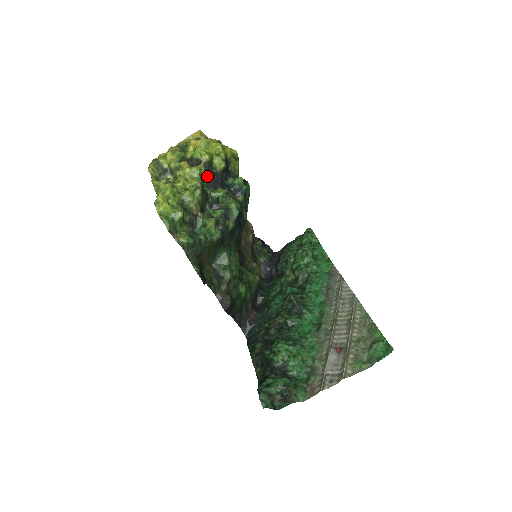
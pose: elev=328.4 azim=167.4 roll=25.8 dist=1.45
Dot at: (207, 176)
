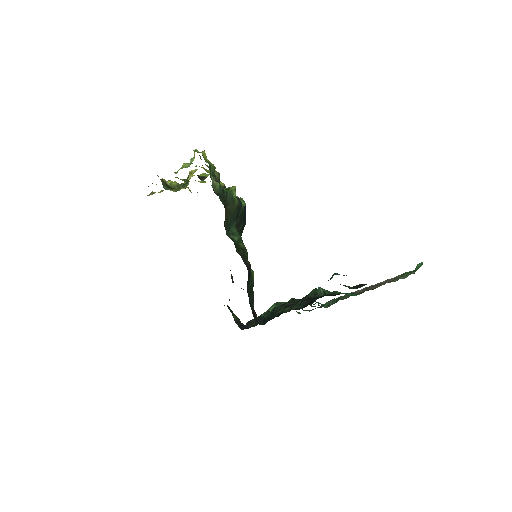
Dot at: occluded
